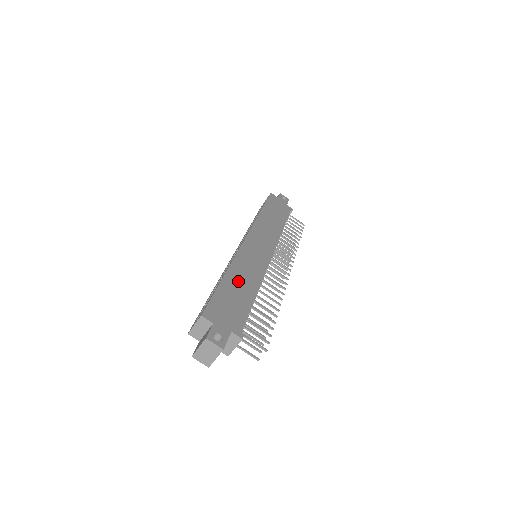
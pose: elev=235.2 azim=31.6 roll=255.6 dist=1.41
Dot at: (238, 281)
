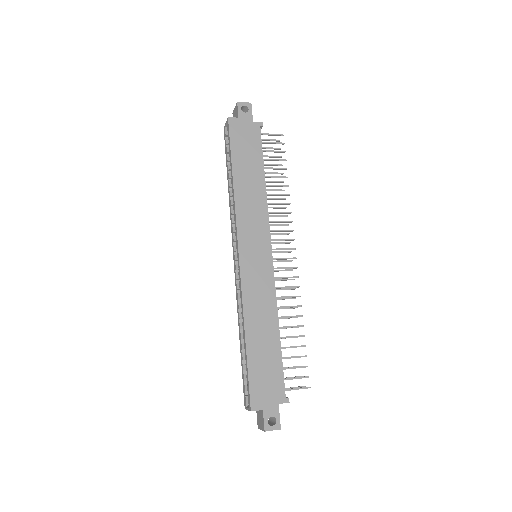
Dot at: (259, 334)
